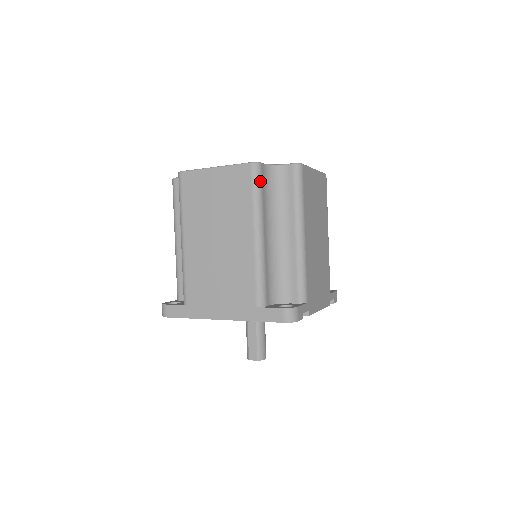
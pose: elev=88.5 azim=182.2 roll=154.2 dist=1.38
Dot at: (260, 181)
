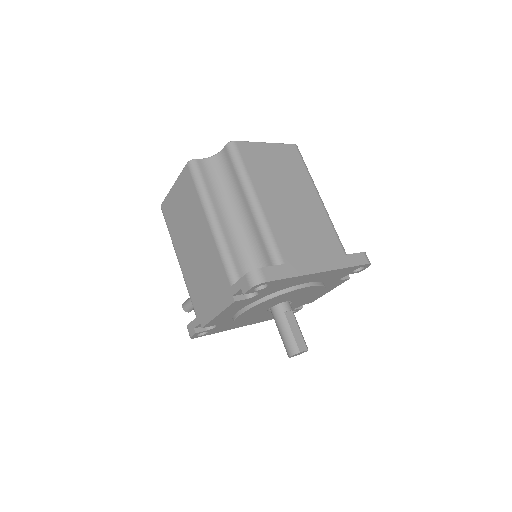
Dot at: (303, 160)
